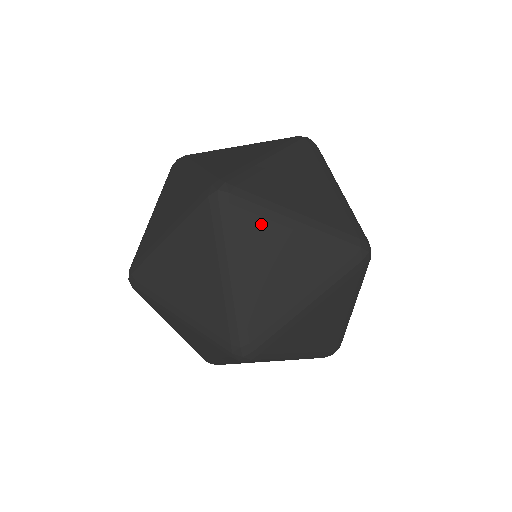
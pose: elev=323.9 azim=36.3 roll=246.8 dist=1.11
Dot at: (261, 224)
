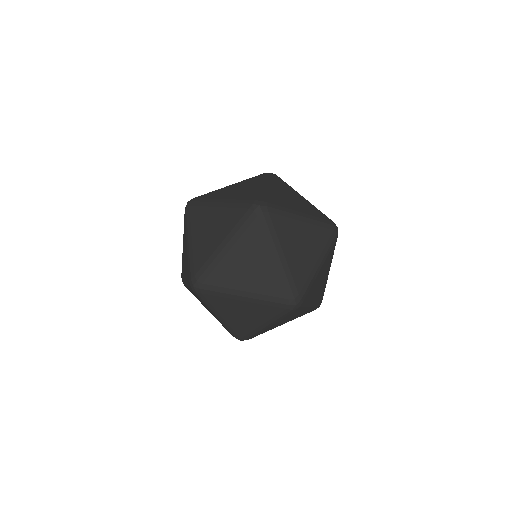
Dot at: (215, 192)
